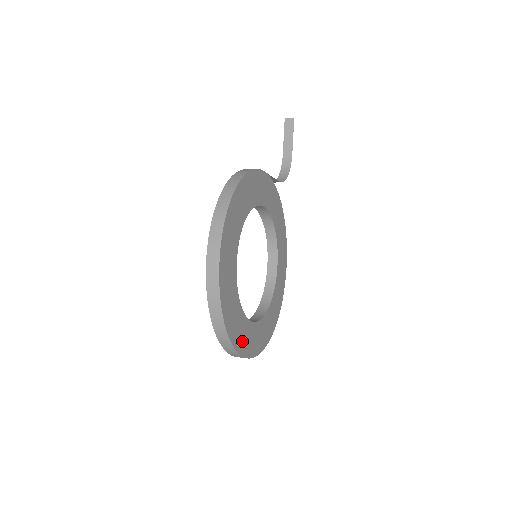
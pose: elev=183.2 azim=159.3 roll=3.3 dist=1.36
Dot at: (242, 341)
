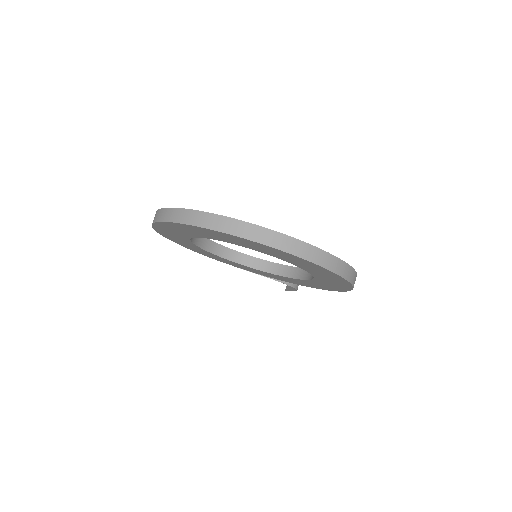
Dot at: occluded
